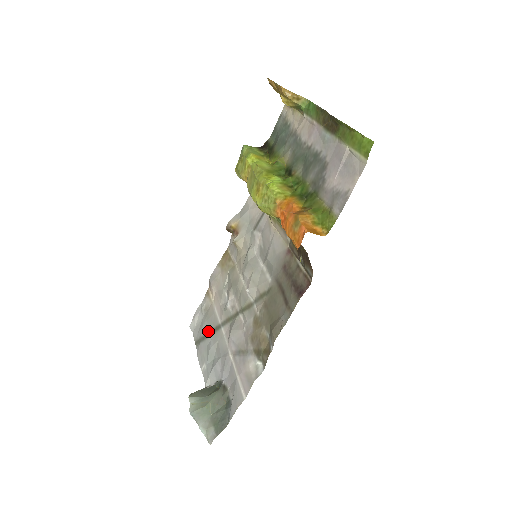
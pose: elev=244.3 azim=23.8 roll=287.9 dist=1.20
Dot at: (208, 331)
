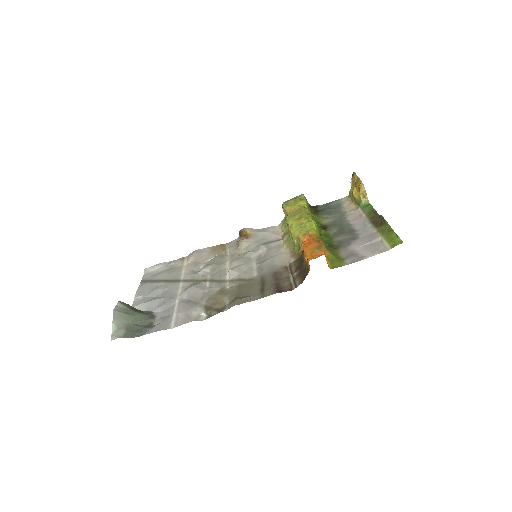
Dot at: (164, 279)
